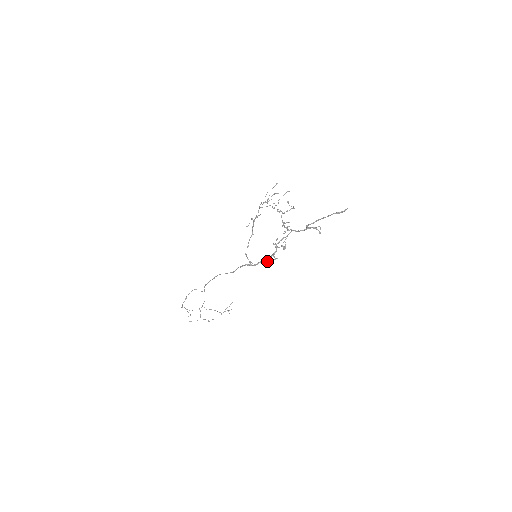
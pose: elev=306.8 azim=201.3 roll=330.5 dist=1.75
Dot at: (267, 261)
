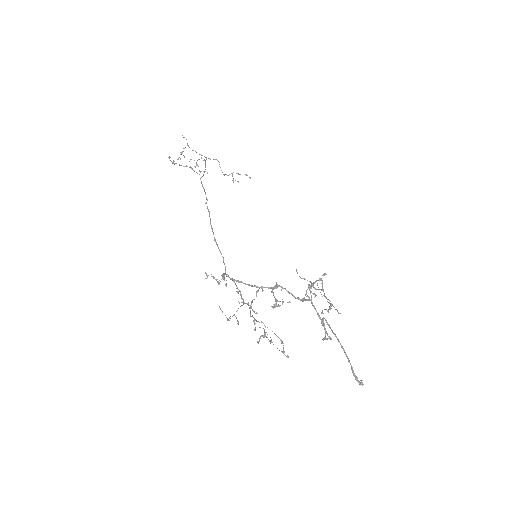
Dot at: (240, 295)
